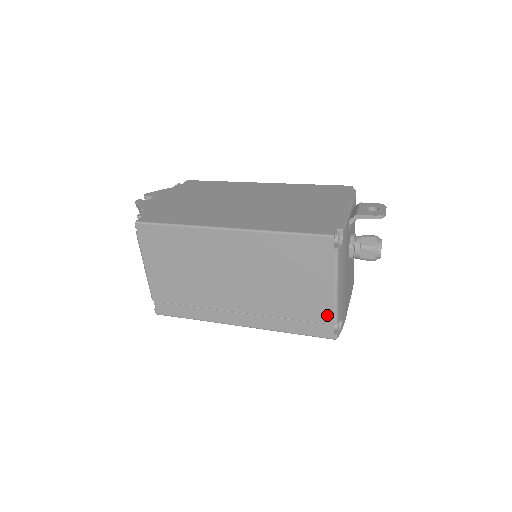
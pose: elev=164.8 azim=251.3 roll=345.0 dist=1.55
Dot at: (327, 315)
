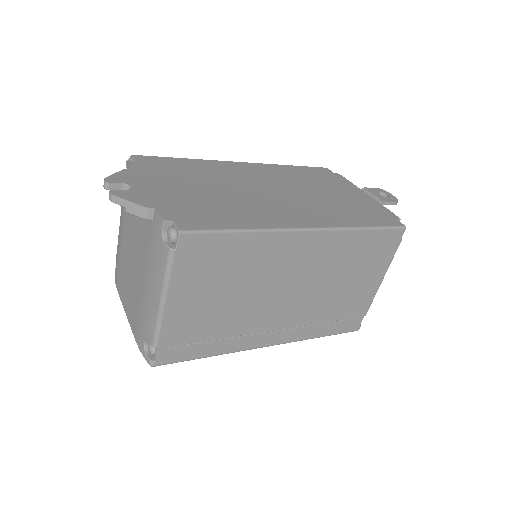
Dot at: (364, 308)
